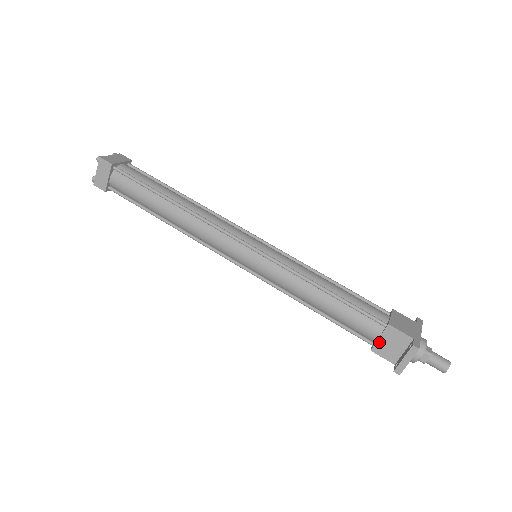
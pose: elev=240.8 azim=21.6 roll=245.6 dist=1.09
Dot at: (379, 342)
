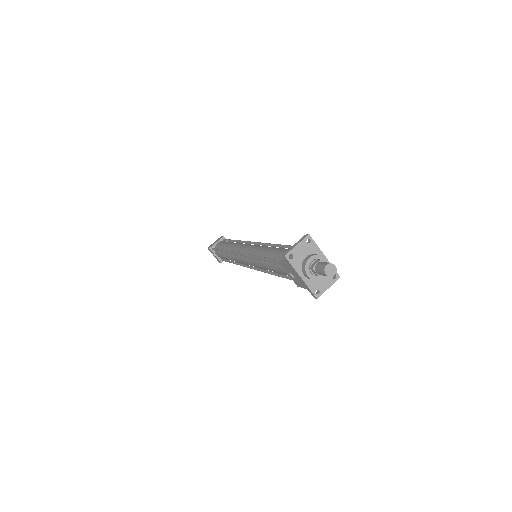
Dot at: (289, 255)
